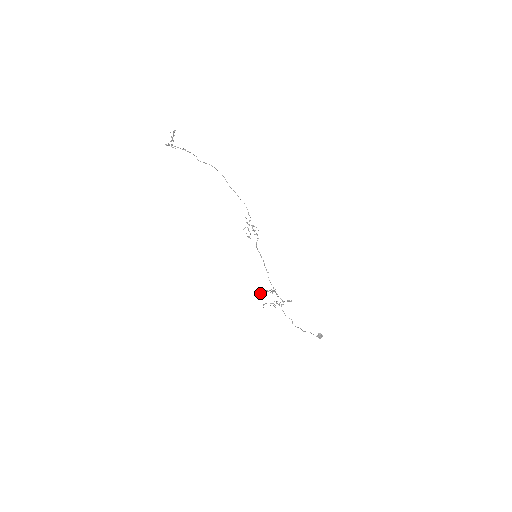
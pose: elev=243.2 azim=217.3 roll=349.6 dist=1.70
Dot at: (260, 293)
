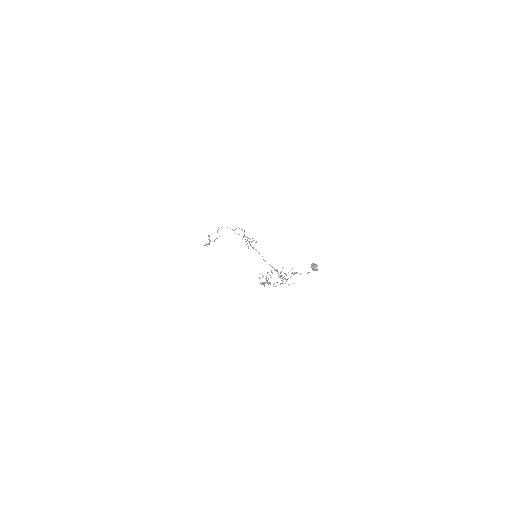
Dot at: occluded
